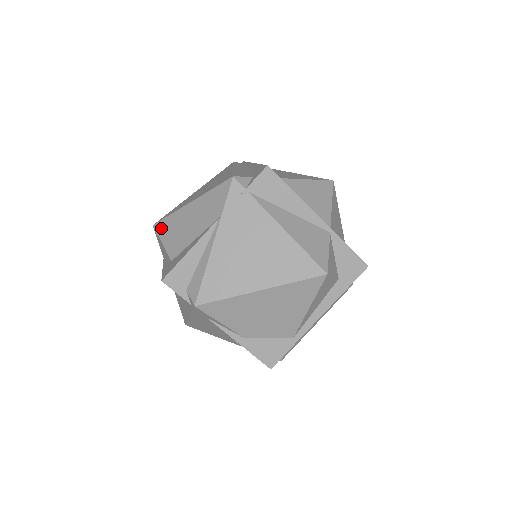
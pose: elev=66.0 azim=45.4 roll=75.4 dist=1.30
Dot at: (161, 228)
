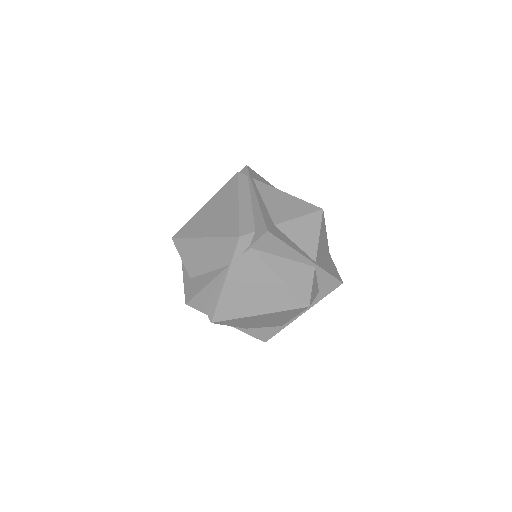
Dot at: (179, 245)
